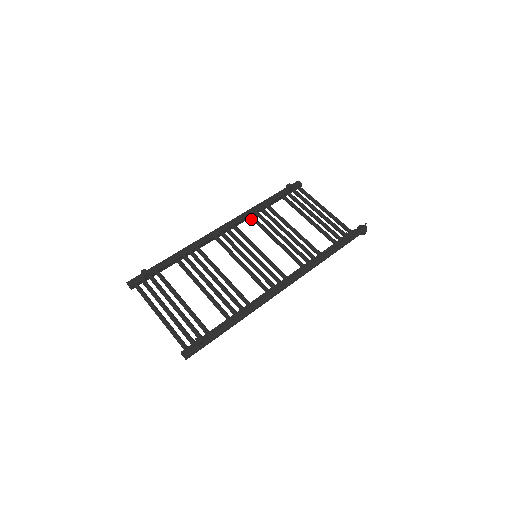
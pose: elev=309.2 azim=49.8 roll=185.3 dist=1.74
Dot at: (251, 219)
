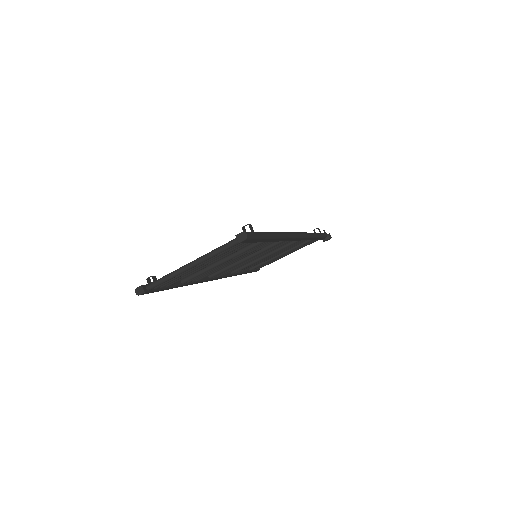
Dot at: (233, 272)
